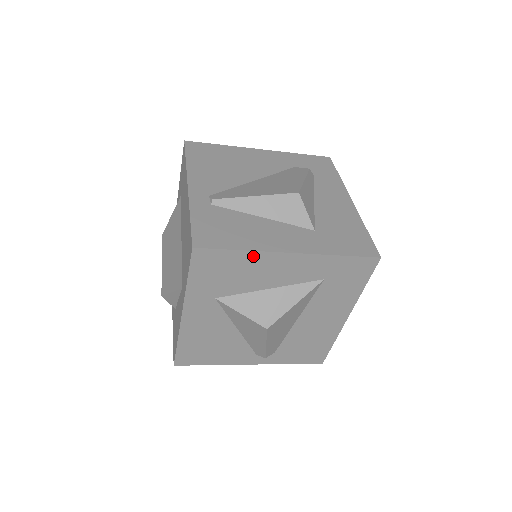
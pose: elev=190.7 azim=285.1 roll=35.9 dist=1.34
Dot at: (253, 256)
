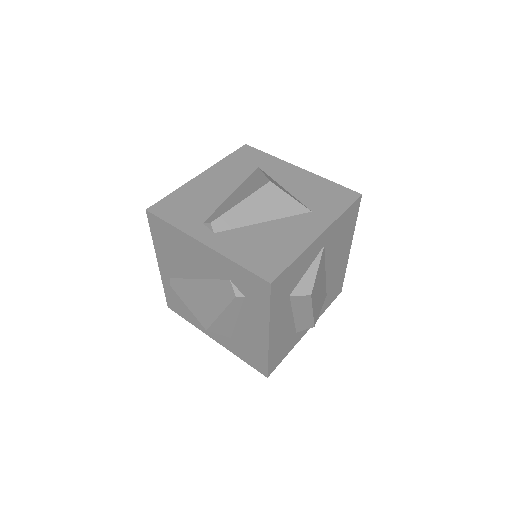
Dot at: occluded
